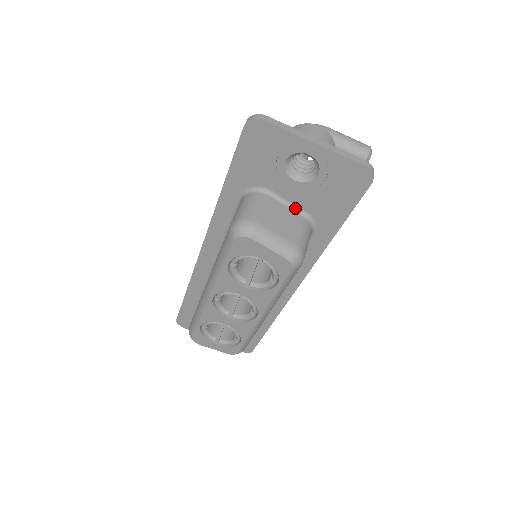
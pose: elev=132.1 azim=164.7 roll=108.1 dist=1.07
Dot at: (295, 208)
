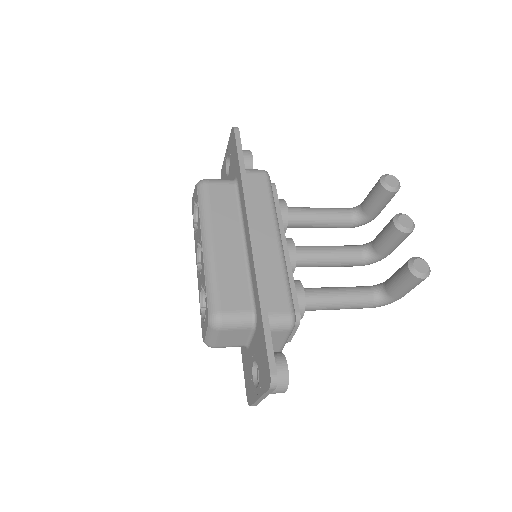
Dot at: occluded
